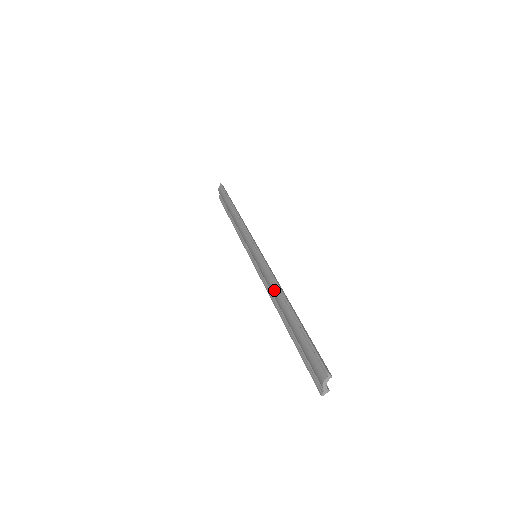
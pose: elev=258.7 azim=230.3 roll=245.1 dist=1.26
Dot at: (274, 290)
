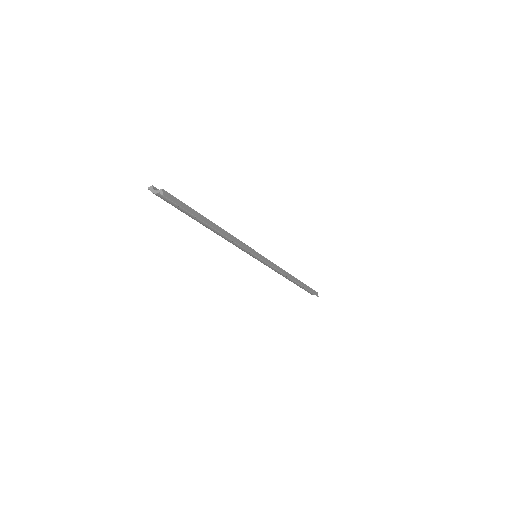
Dot at: occluded
